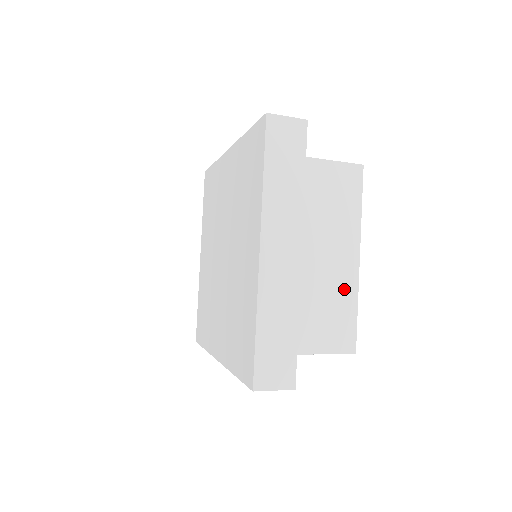
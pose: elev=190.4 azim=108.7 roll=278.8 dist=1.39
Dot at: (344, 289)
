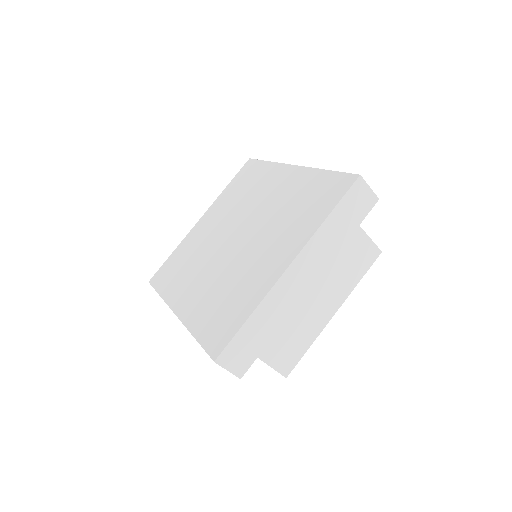
Dot at: (311, 328)
